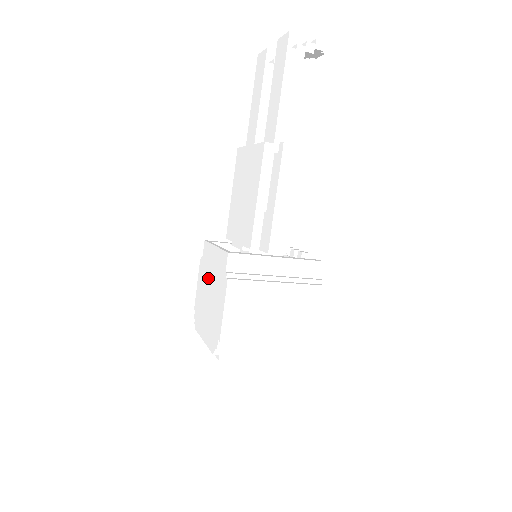
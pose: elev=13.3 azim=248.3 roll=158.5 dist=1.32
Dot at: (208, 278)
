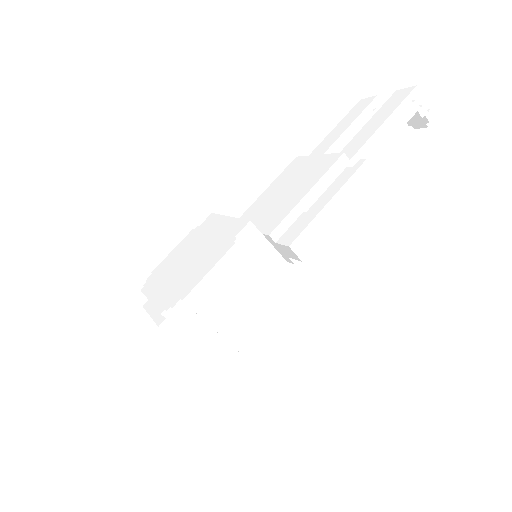
Dot at: (198, 244)
